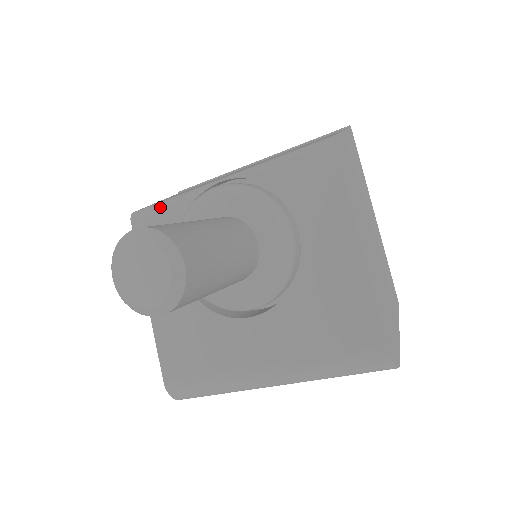
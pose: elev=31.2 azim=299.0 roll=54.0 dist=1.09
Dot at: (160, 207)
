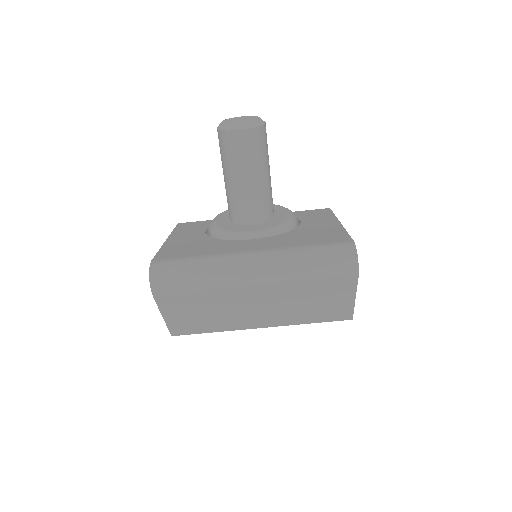
Dot at: occluded
